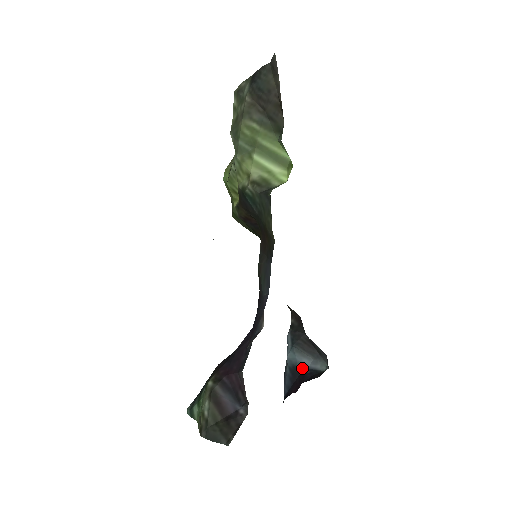
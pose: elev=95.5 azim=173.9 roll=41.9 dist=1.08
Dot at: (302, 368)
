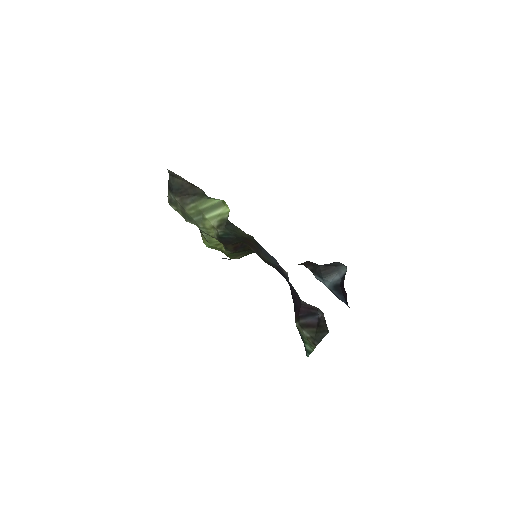
Dot at: (338, 282)
